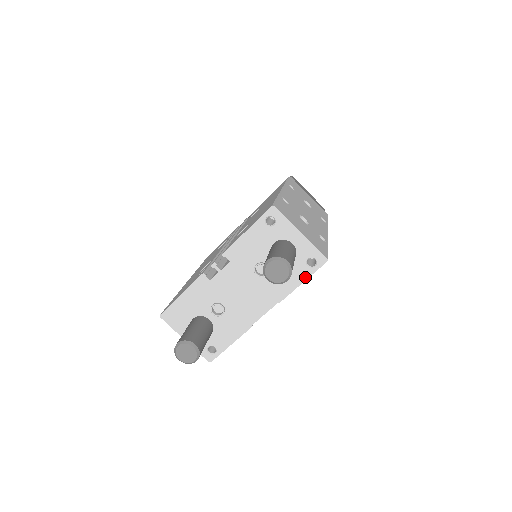
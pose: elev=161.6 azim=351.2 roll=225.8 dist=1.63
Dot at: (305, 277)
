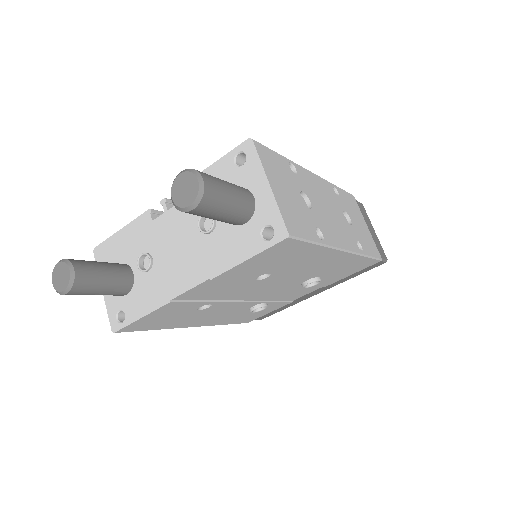
Dot at: (253, 252)
